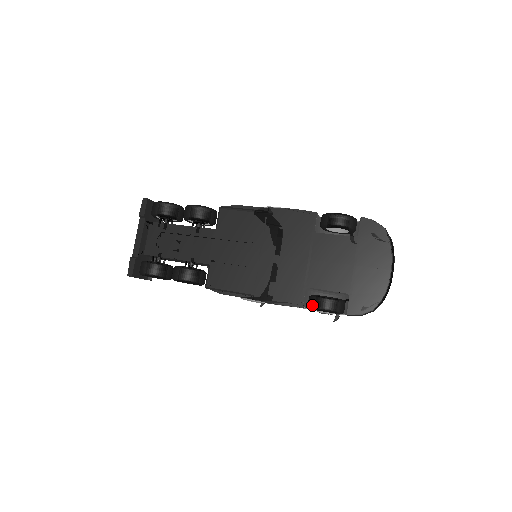
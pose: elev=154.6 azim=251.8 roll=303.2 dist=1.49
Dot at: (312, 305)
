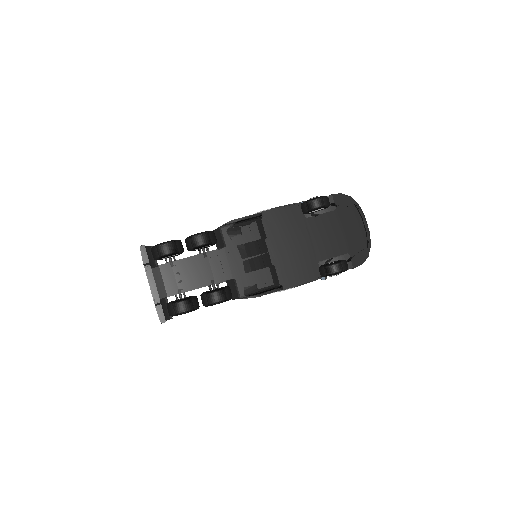
Dot at: (330, 273)
